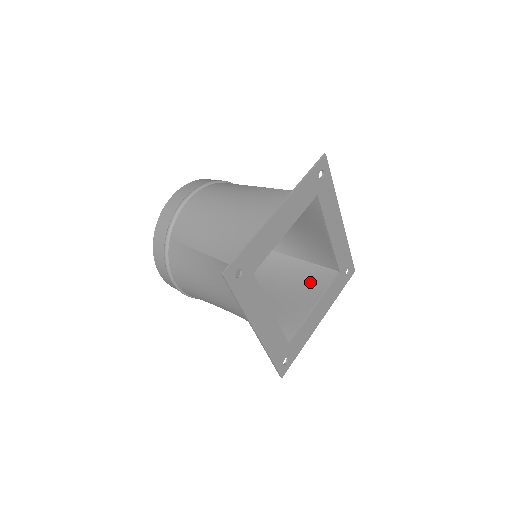
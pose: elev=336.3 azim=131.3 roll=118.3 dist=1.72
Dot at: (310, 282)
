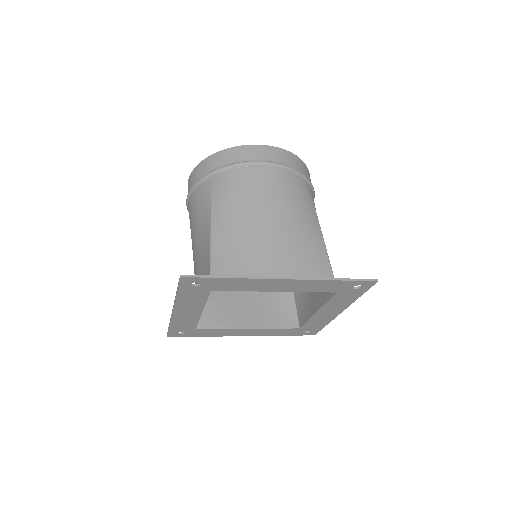
Dot at: occluded
